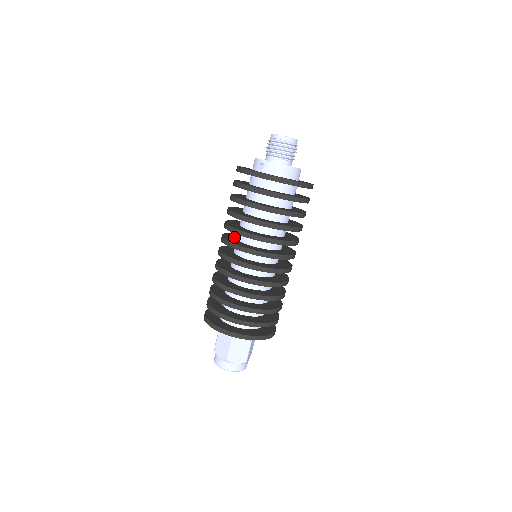
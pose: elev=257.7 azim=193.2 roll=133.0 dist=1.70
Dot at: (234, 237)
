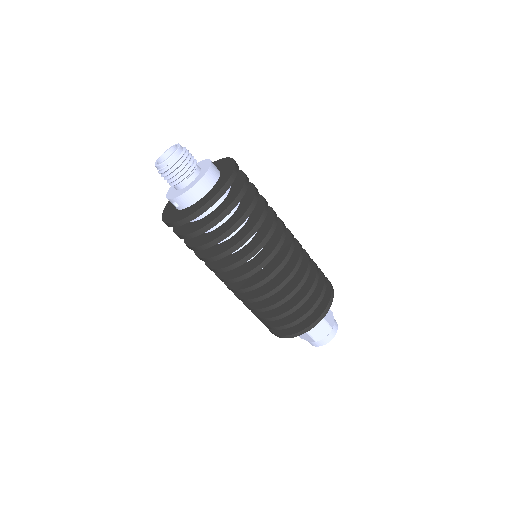
Dot at: occluded
